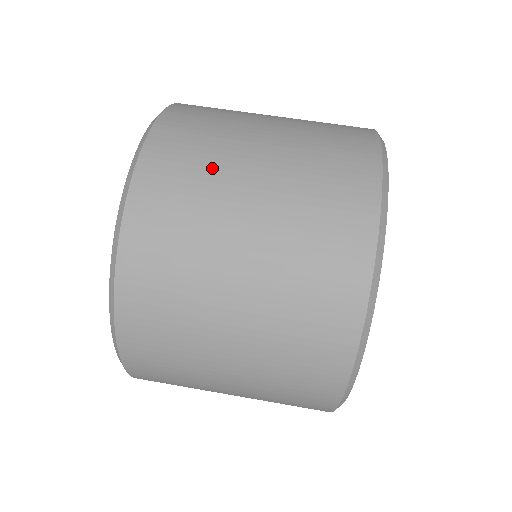
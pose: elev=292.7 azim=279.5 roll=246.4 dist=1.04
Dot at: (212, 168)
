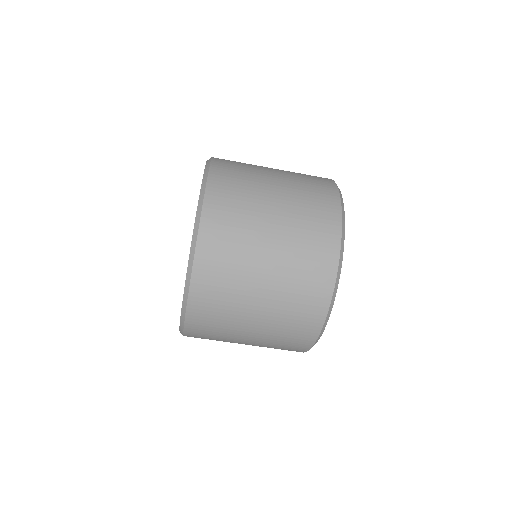
Dot at: occluded
